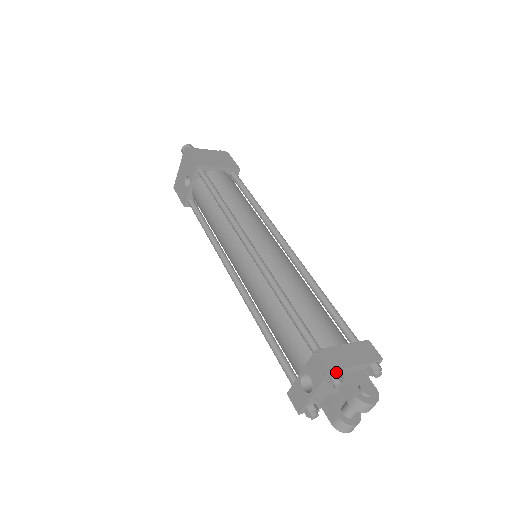
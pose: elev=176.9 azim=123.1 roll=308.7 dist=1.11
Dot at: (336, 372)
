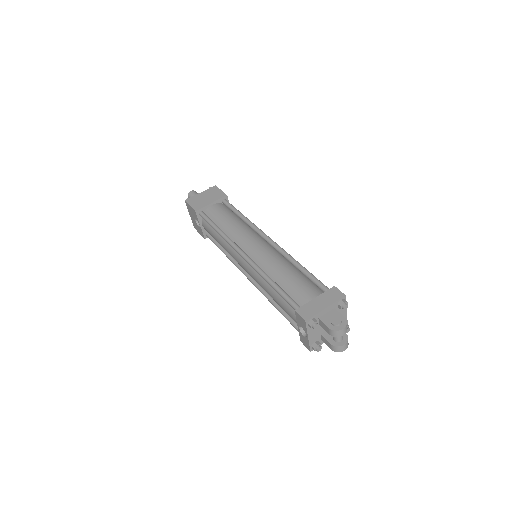
Dot at: (311, 319)
